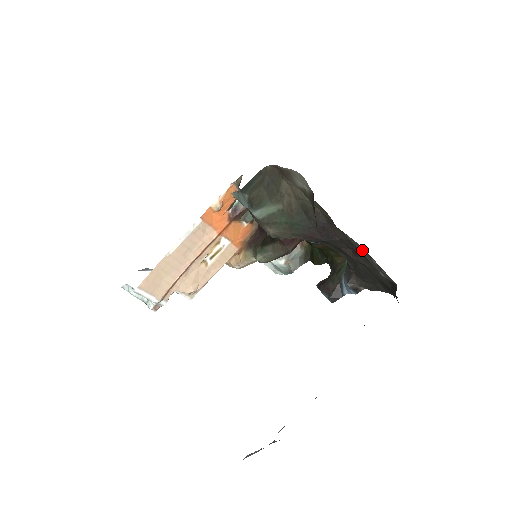
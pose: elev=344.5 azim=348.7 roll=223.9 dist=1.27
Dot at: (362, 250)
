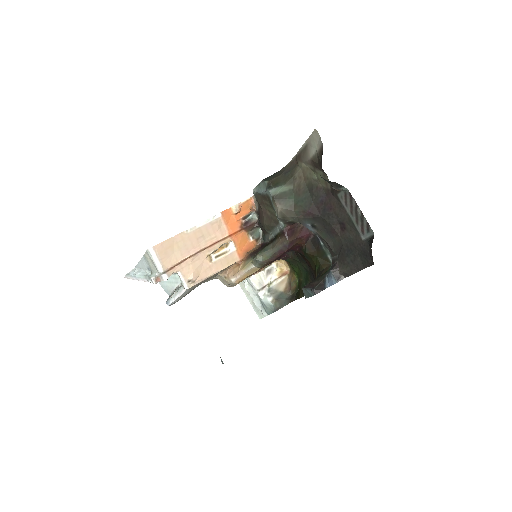
Dot at: (350, 206)
